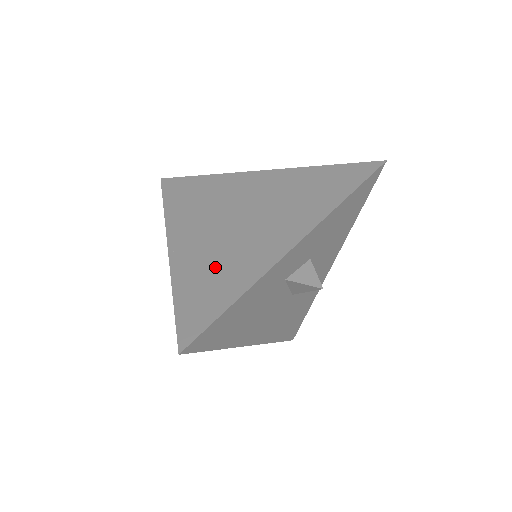
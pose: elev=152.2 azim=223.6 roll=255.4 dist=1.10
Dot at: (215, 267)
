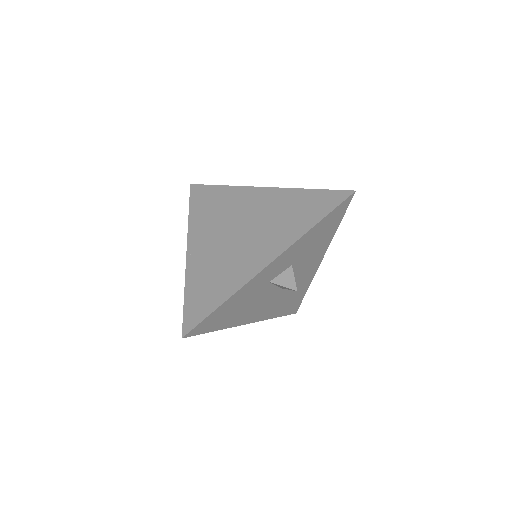
Dot at: (215, 273)
